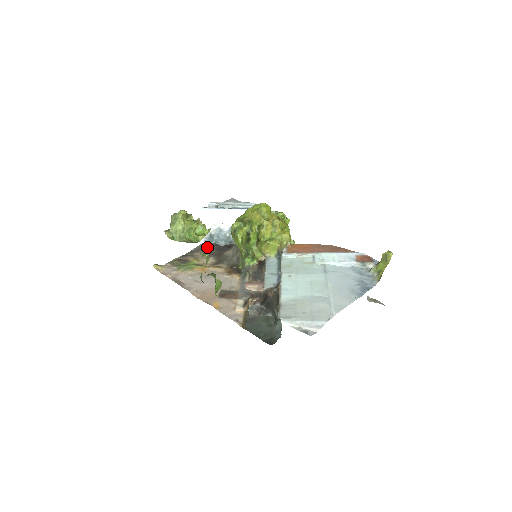
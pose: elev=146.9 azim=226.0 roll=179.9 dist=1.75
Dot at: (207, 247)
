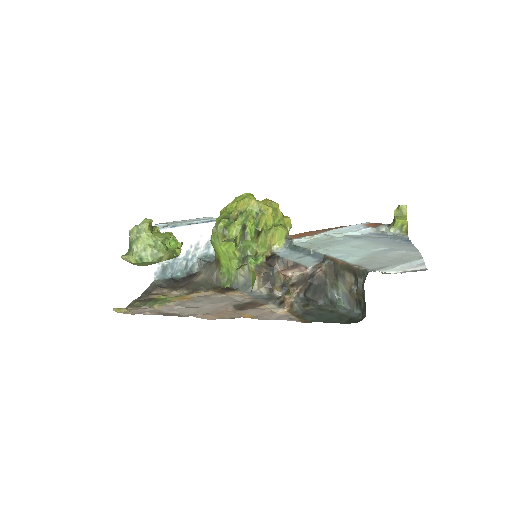
Dot at: (162, 284)
